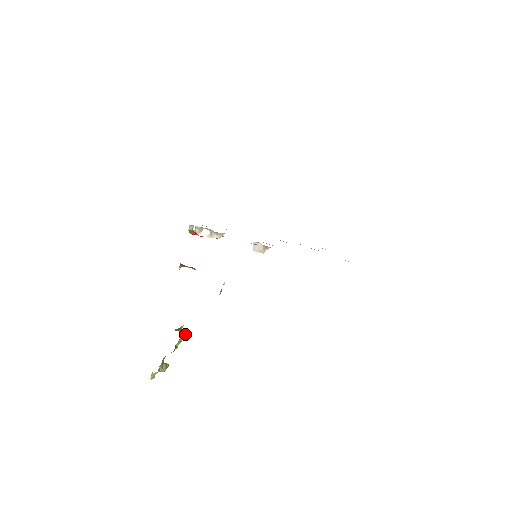
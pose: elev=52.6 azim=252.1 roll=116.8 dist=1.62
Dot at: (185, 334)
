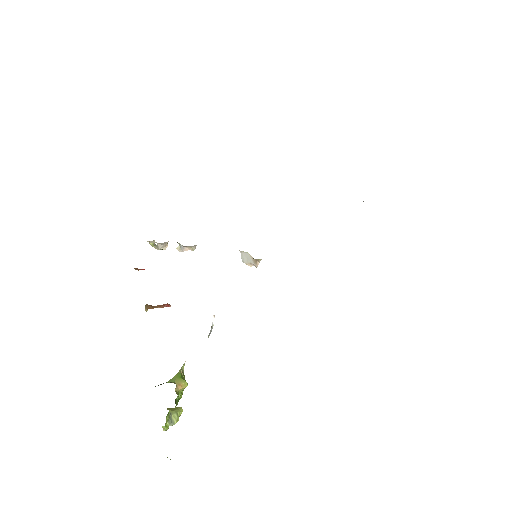
Dot at: (185, 382)
